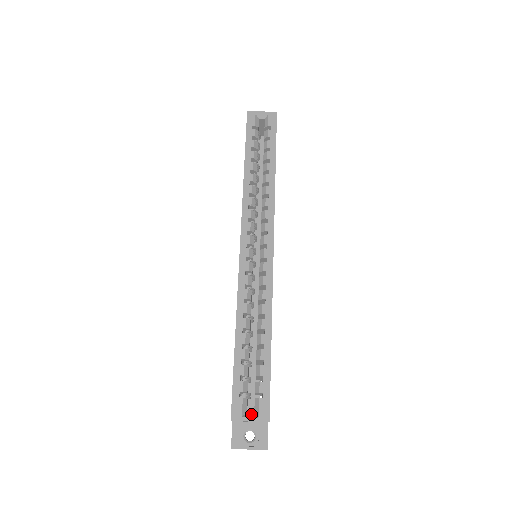
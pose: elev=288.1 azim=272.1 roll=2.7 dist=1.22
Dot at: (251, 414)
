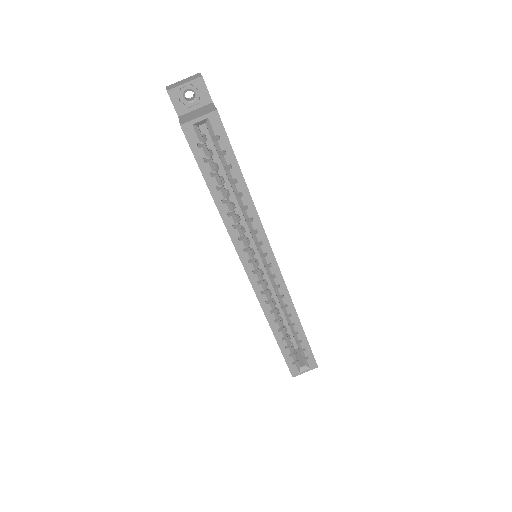
Dot at: (304, 368)
